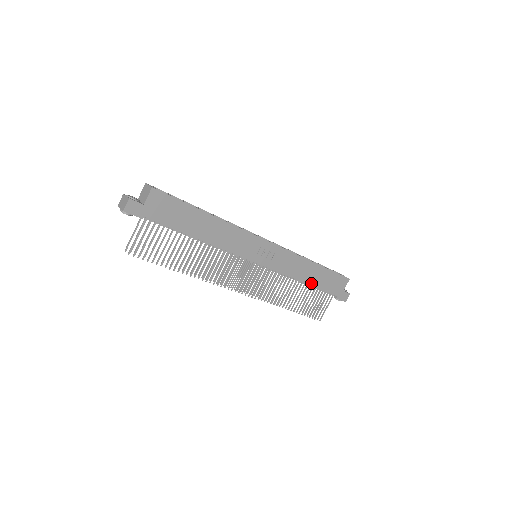
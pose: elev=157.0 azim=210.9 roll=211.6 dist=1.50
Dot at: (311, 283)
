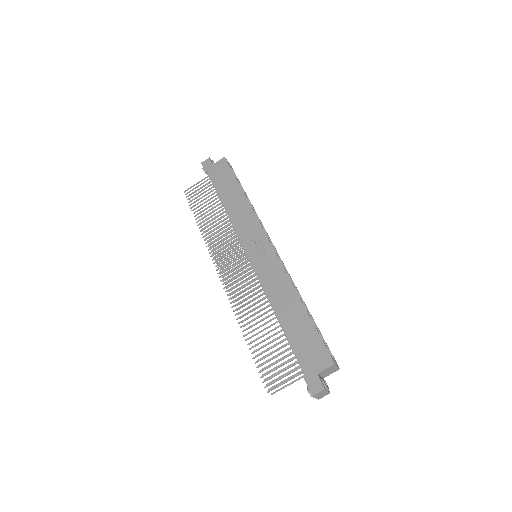
Dot at: (283, 322)
